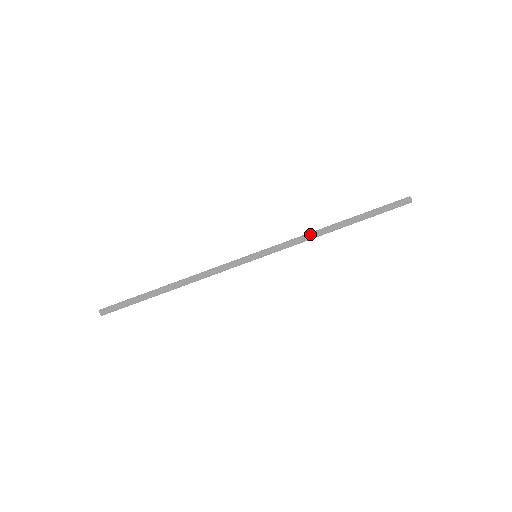
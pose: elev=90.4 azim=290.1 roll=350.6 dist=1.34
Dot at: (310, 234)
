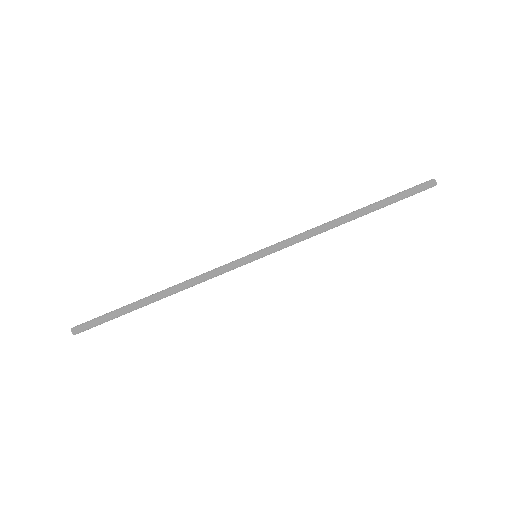
Dot at: (318, 226)
